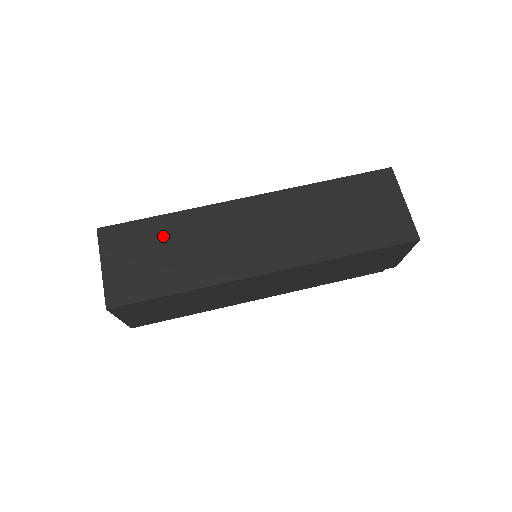
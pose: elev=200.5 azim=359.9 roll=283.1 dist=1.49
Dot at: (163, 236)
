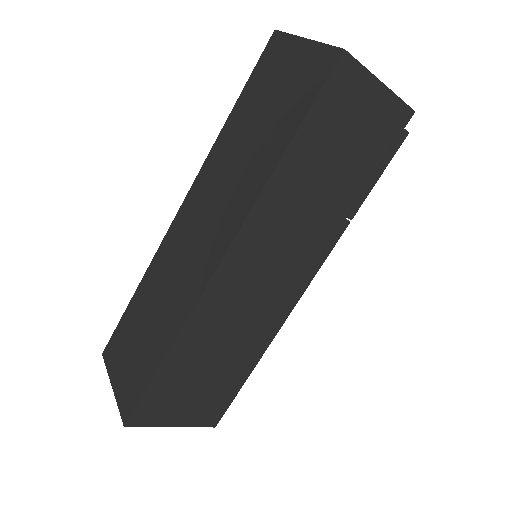
Dot at: (138, 315)
